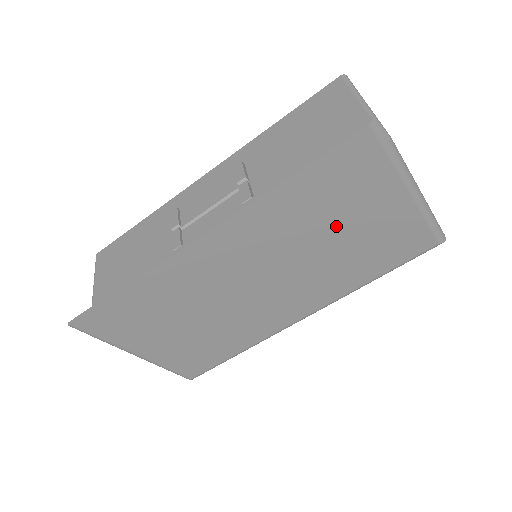
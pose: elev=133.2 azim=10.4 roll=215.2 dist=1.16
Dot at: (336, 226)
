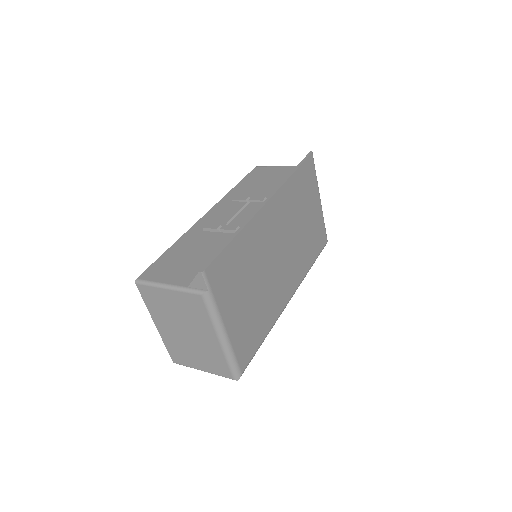
Dot at: (304, 213)
